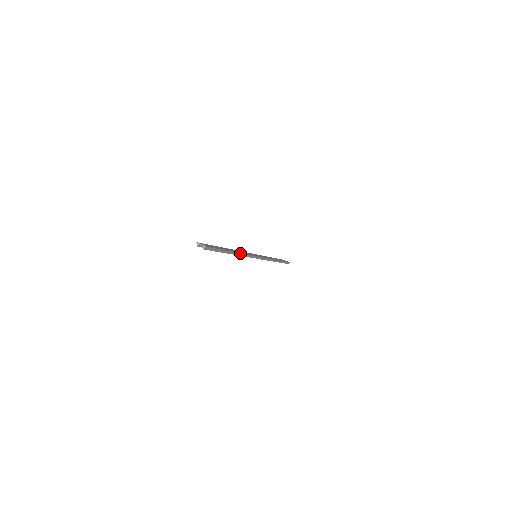
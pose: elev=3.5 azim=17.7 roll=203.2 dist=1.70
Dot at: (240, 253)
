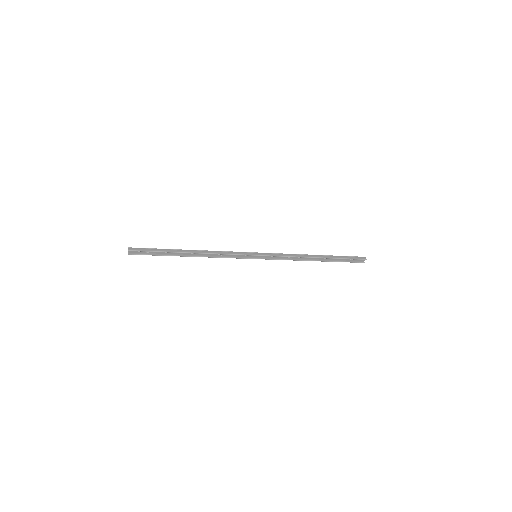
Dot at: (202, 251)
